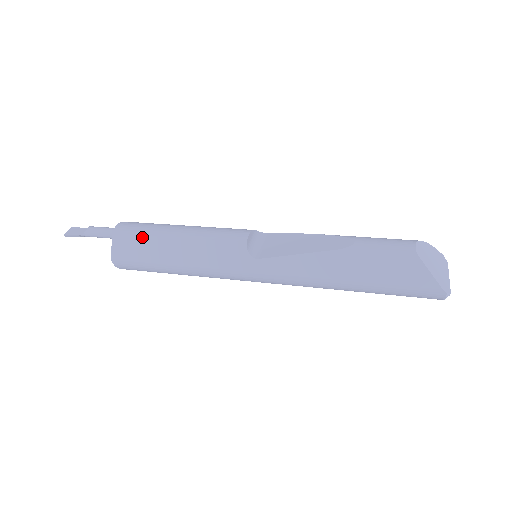
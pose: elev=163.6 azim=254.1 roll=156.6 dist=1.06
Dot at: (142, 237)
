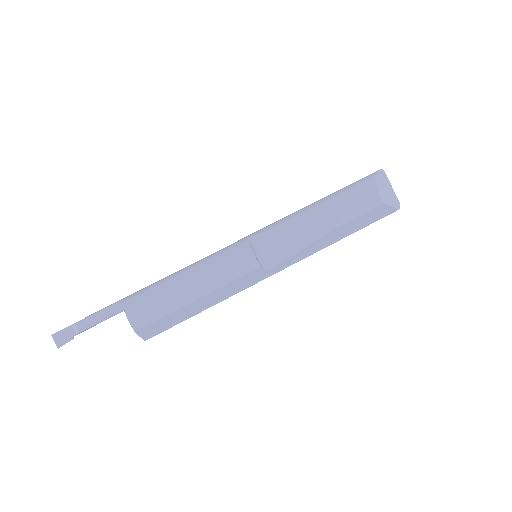
Dot at: (166, 317)
